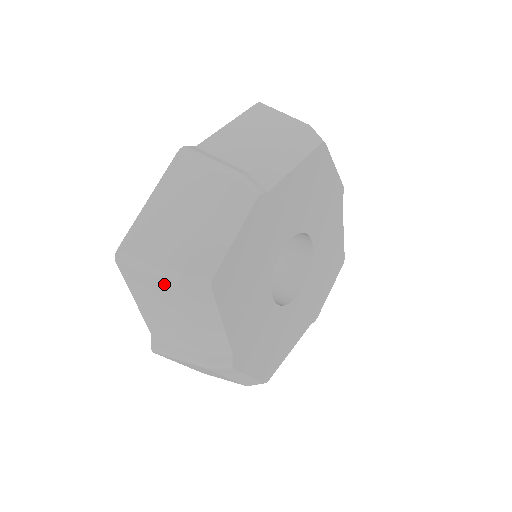
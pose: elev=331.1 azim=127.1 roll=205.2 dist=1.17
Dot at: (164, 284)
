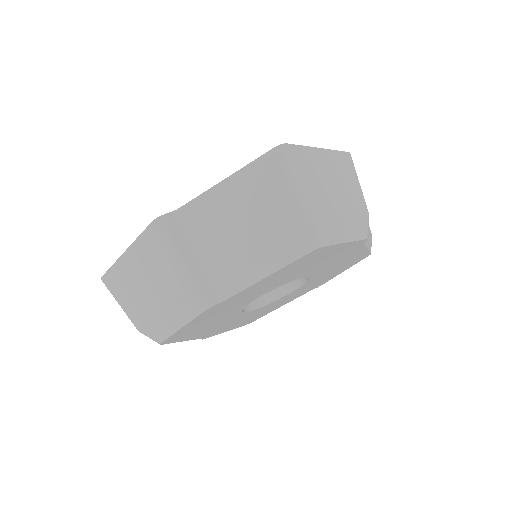
Dot at: occluded
